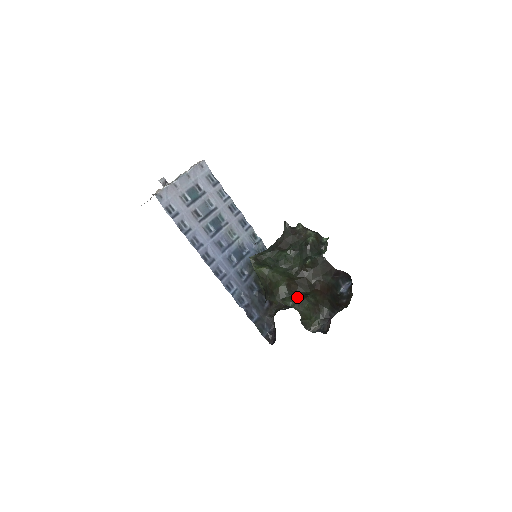
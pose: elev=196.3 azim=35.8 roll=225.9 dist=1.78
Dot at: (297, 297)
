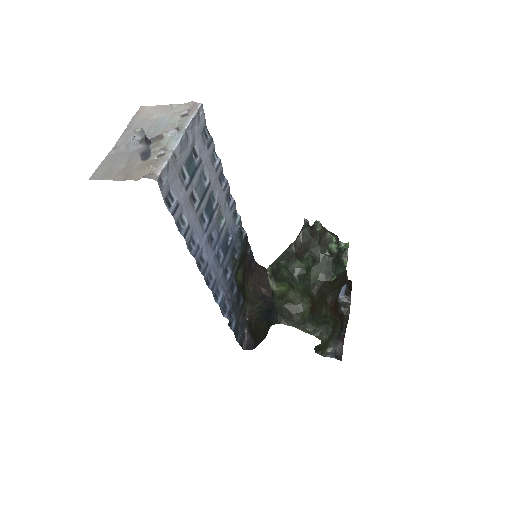
Dot at: (318, 322)
